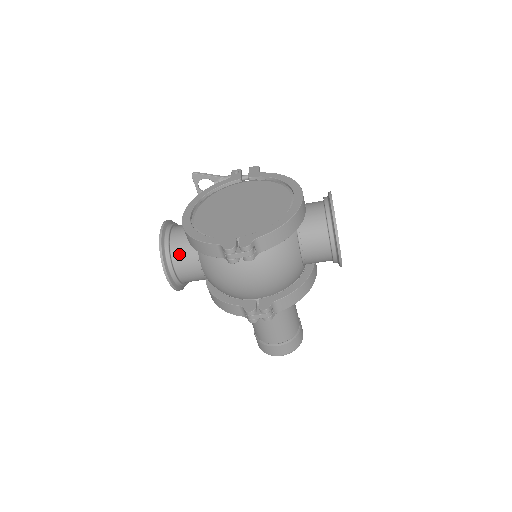
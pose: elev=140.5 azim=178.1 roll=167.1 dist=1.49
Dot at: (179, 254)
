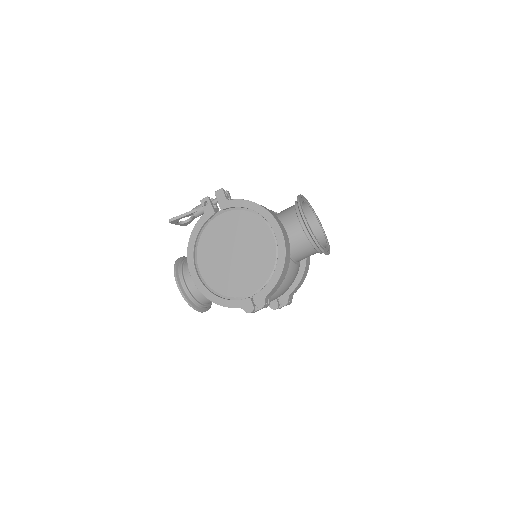
Dot at: (203, 297)
